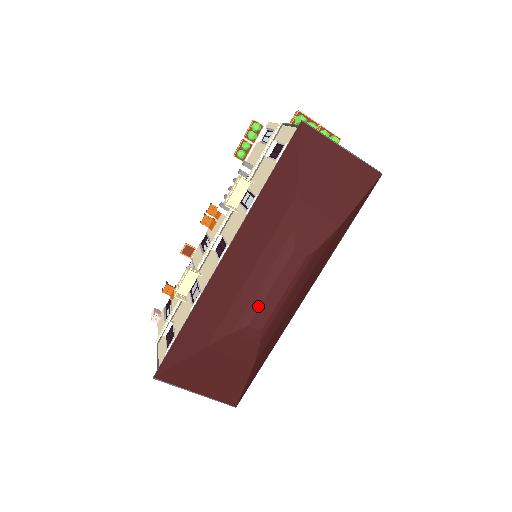
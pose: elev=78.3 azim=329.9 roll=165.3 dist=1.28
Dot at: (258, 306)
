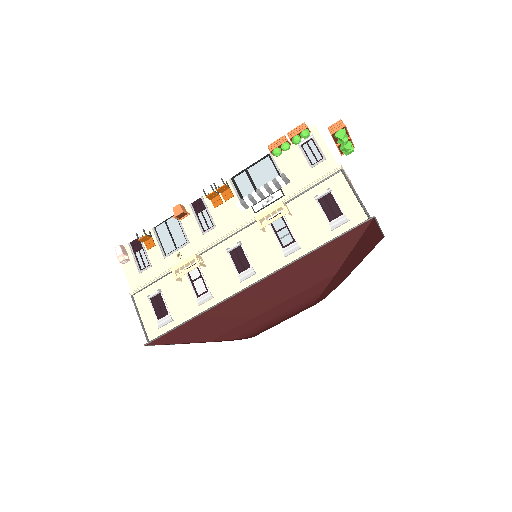
Dot at: (265, 328)
